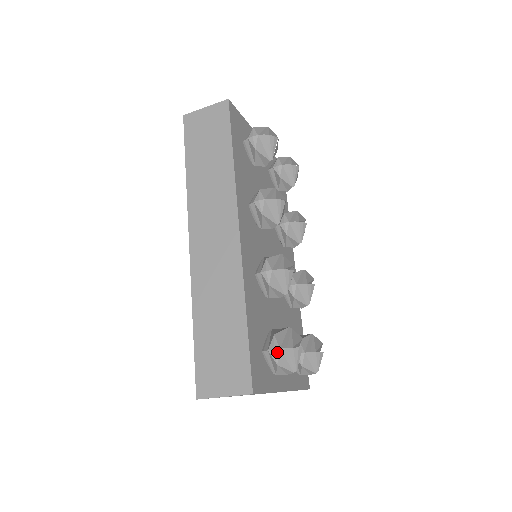
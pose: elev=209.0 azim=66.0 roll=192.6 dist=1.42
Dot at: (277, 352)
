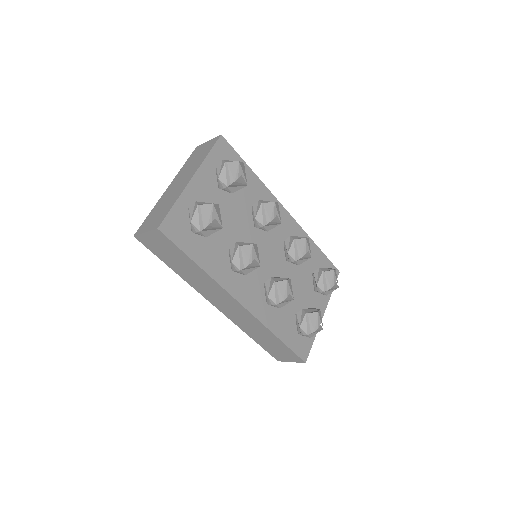
Dot at: (307, 336)
